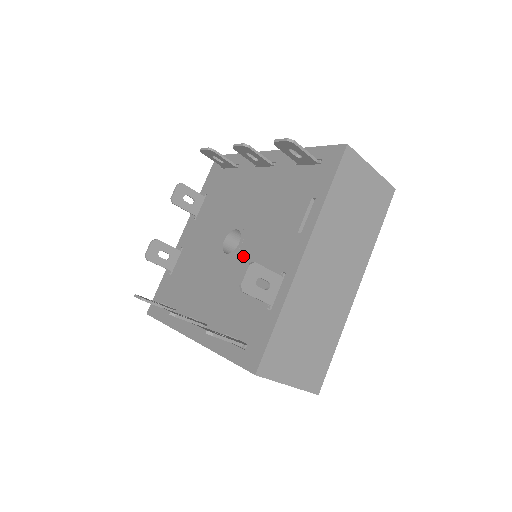
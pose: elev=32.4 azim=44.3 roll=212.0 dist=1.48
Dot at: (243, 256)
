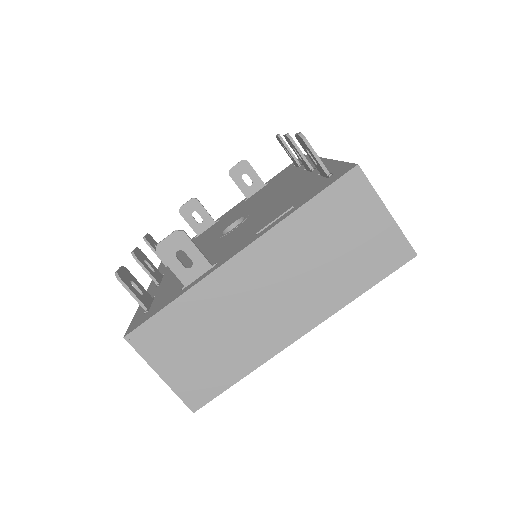
Dot at: (223, 240)
